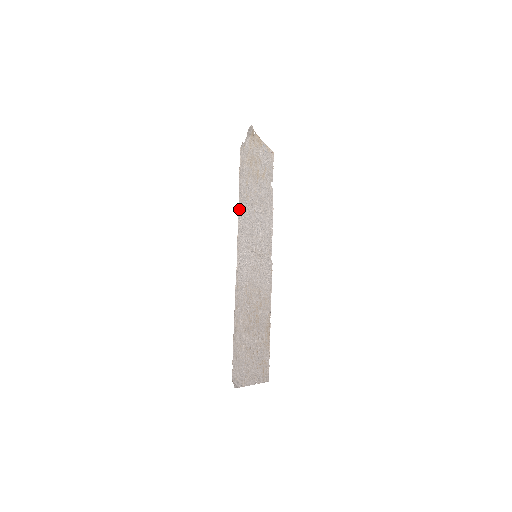
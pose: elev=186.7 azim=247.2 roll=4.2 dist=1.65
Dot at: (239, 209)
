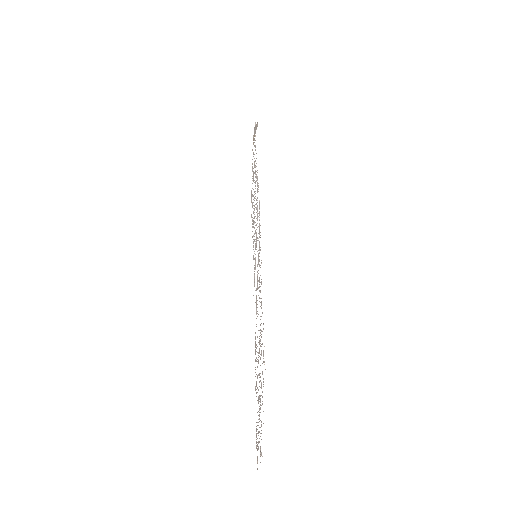
Dot at: occluded
